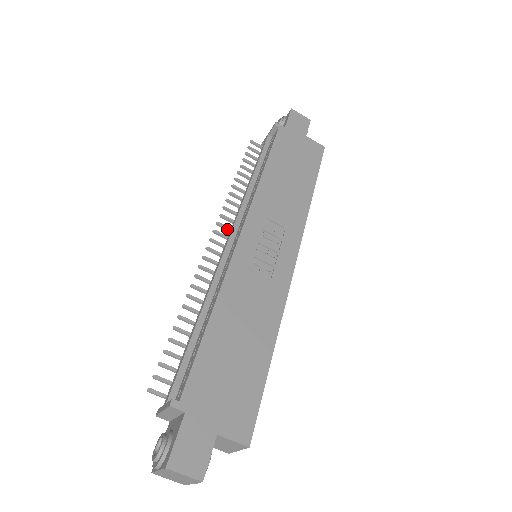
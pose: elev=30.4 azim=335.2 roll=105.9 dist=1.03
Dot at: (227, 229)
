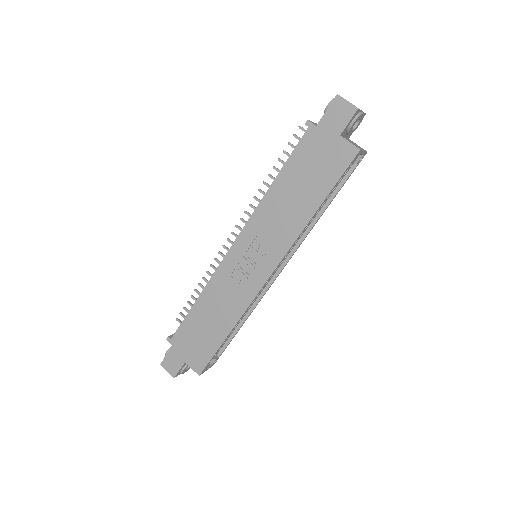
Dot at: occluded
